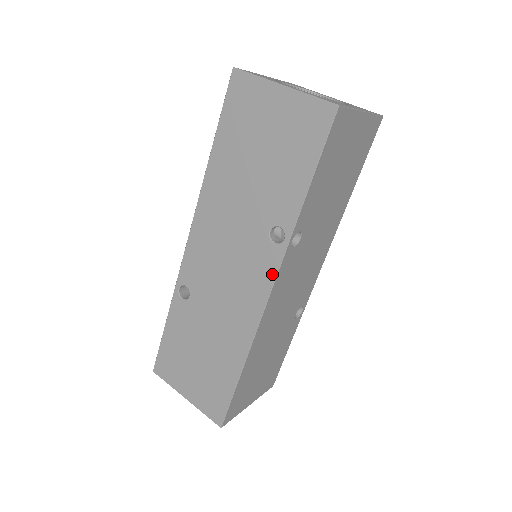
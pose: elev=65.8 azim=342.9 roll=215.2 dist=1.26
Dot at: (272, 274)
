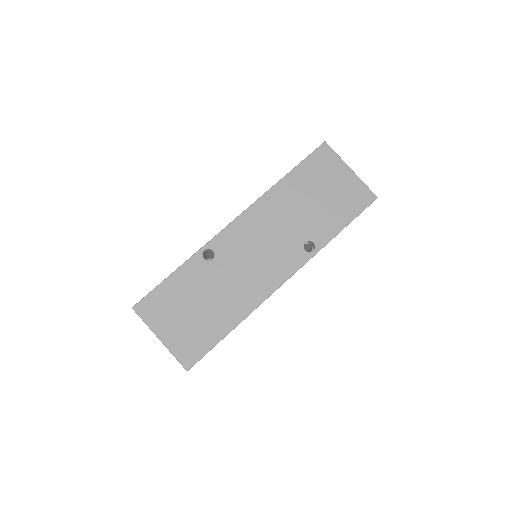
Dot at: (294, 269)
